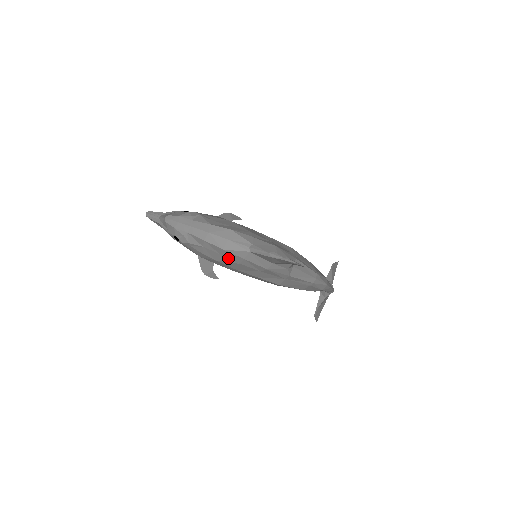
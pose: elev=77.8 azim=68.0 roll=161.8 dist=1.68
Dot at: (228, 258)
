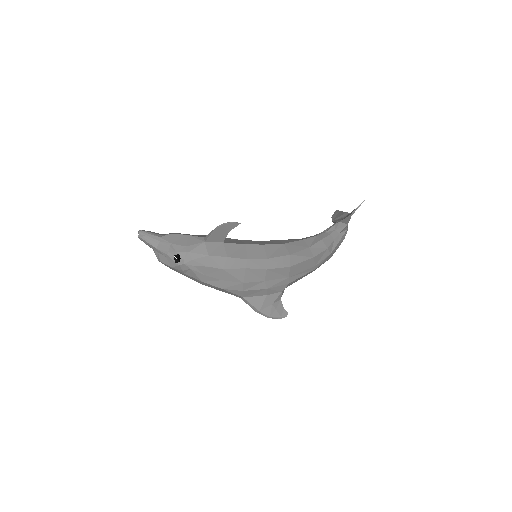
Dot at: occluded
